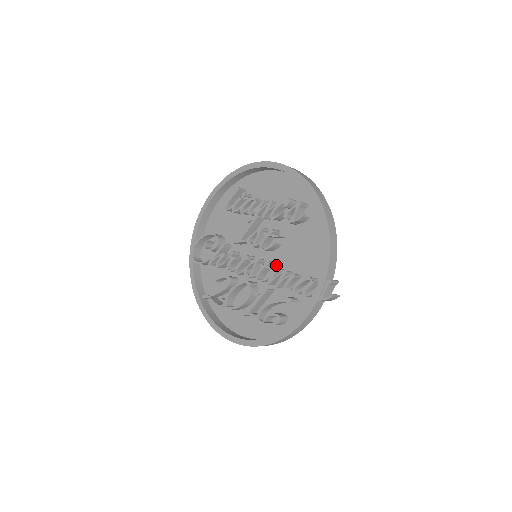
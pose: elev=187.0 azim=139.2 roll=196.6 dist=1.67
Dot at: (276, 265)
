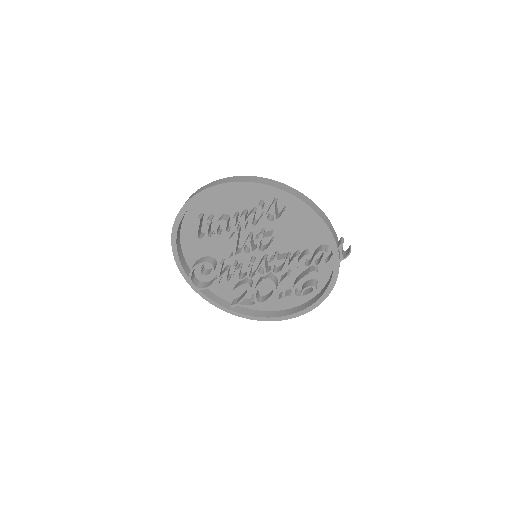
Dot at: (279, 253)
